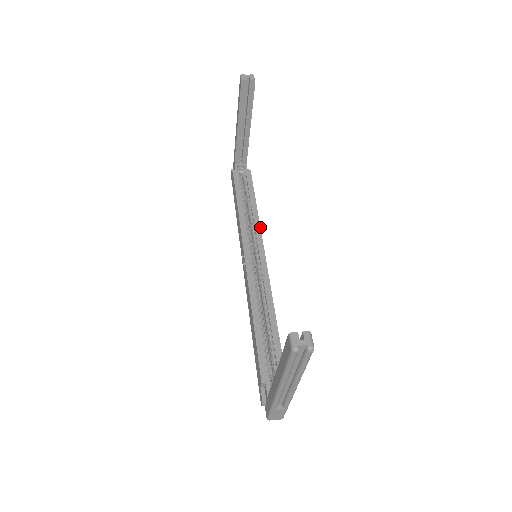
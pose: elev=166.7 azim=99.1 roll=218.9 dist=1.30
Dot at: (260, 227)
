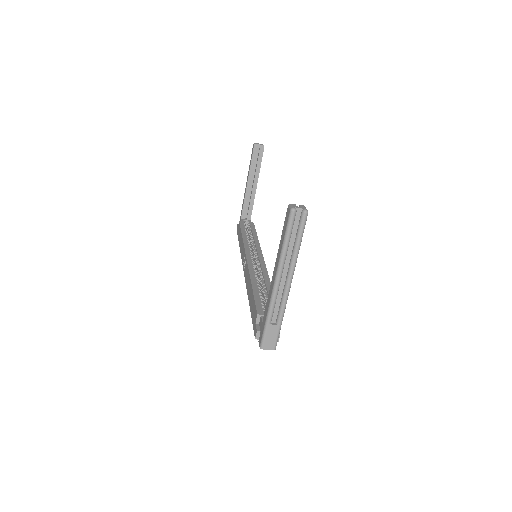
Dot at: occluded
